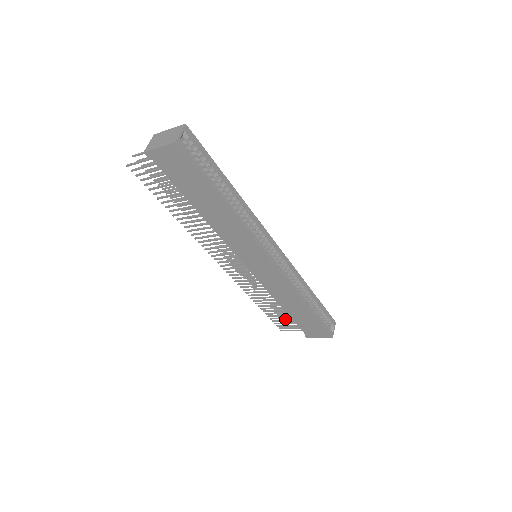
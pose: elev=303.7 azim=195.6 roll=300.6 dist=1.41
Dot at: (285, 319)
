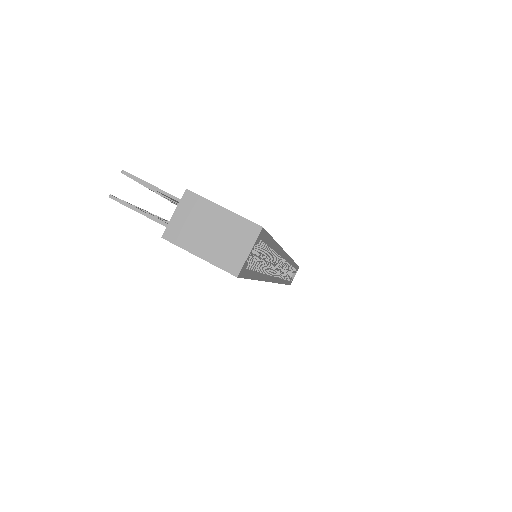
Dot at: occluded
